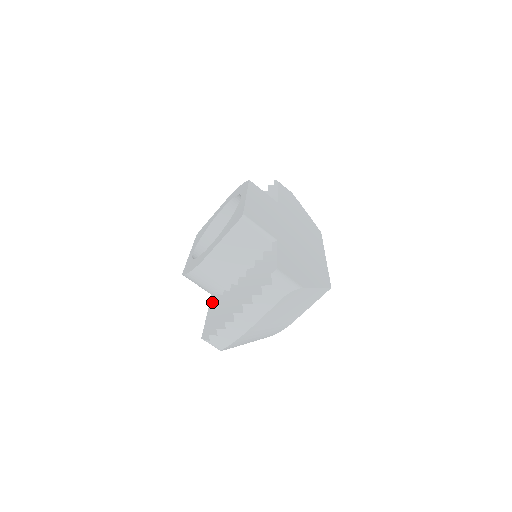
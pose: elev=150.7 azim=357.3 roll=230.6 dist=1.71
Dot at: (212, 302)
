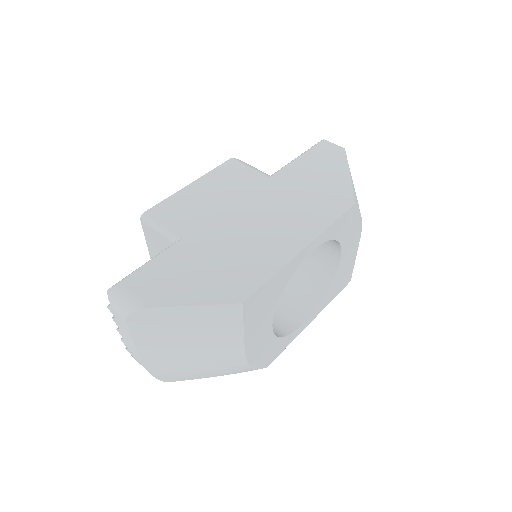
Dot at: occluded
